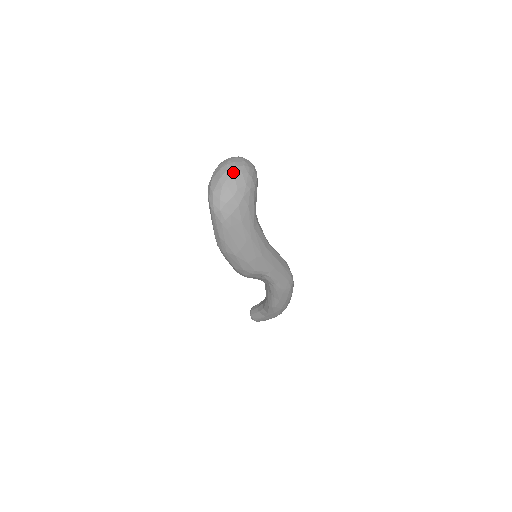
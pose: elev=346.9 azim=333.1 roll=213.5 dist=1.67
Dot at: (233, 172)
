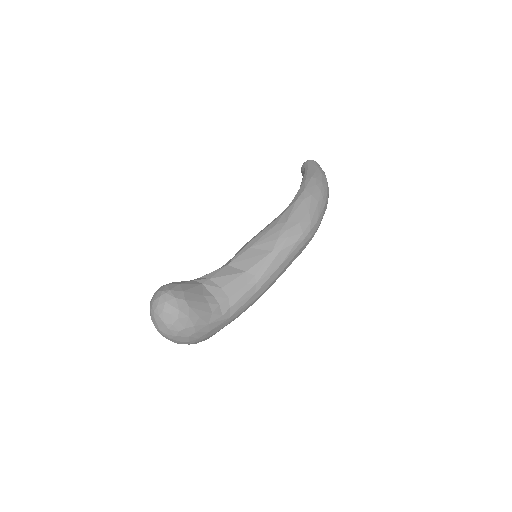
Dot at: (170, 339)
